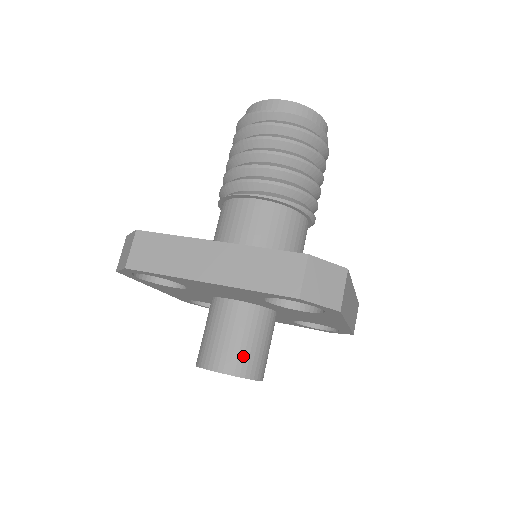
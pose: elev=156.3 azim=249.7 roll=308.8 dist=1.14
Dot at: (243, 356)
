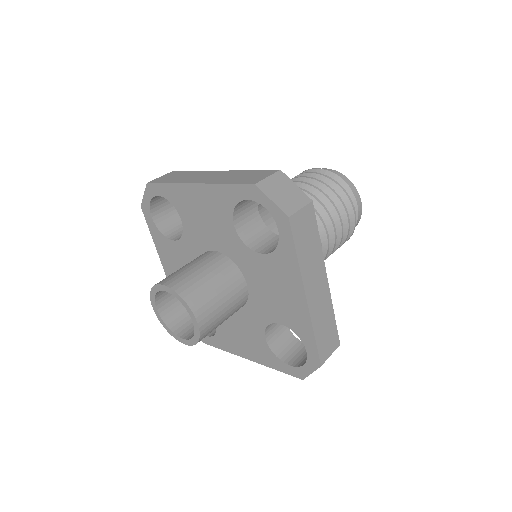
Dot at: (193, 283)
